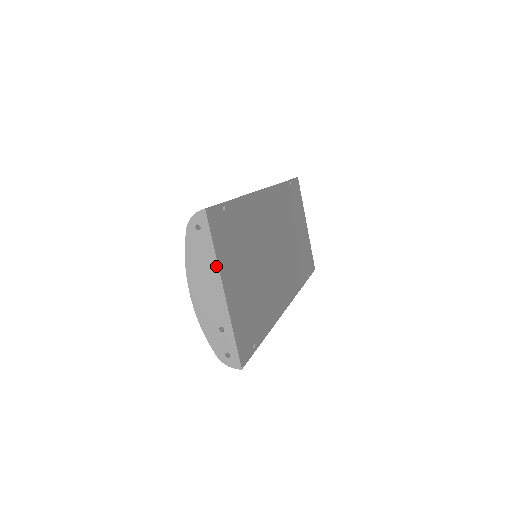
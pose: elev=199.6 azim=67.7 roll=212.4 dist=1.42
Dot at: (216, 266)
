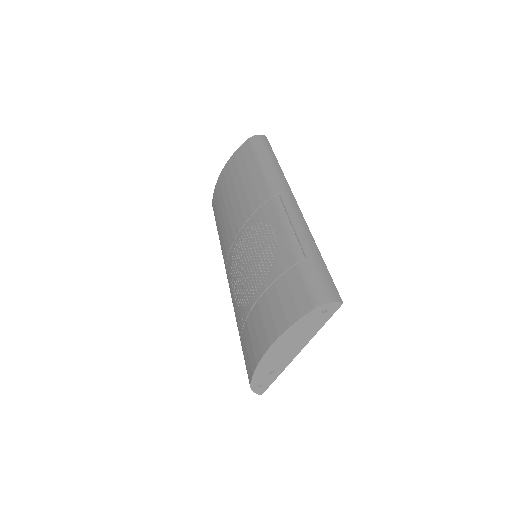
Dot at: (311, 338)
